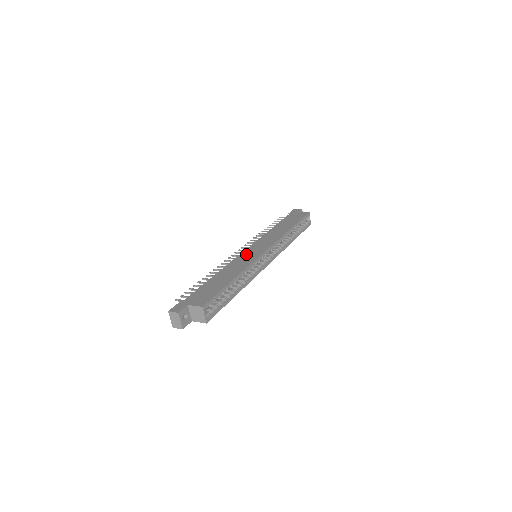
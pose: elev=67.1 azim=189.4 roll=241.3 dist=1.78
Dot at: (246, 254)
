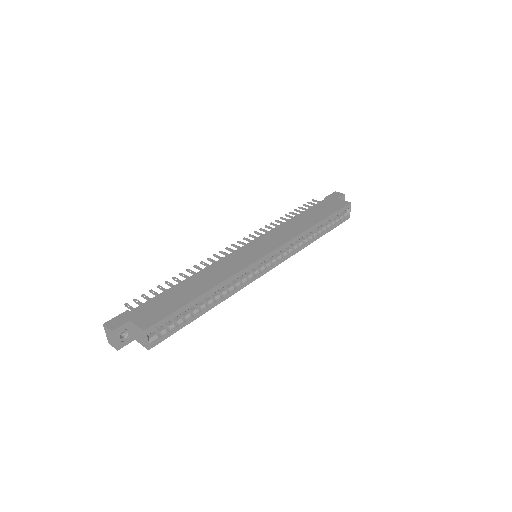
Dot at: (241, 253)
